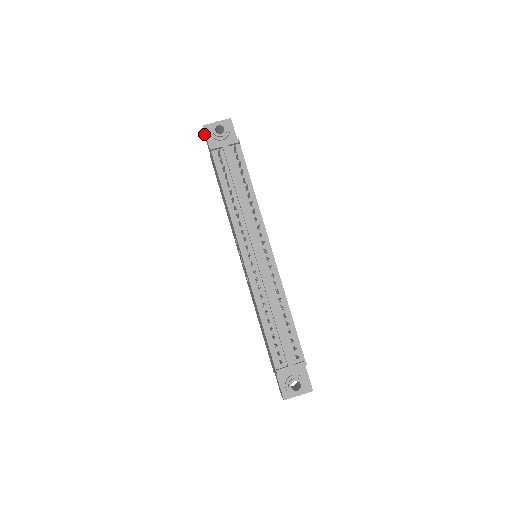
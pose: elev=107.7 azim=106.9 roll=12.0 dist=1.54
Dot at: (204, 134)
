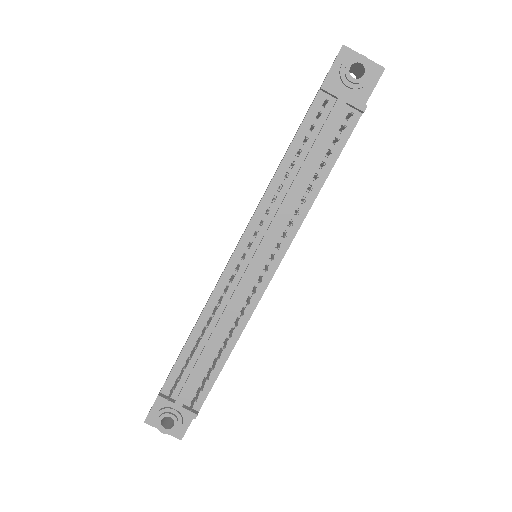
Dot at: occluded
